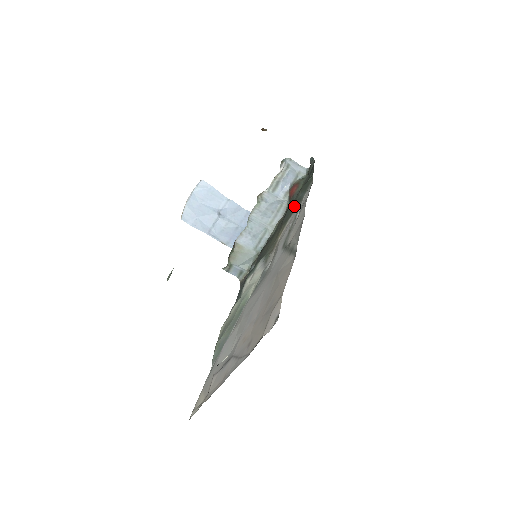
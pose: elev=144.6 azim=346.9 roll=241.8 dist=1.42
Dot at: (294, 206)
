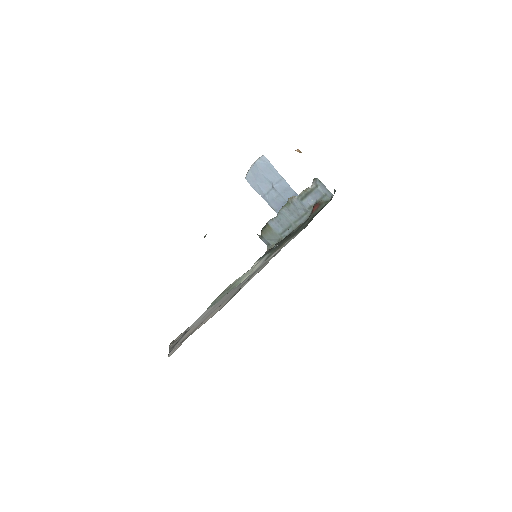
Dot at: (297, 231)
